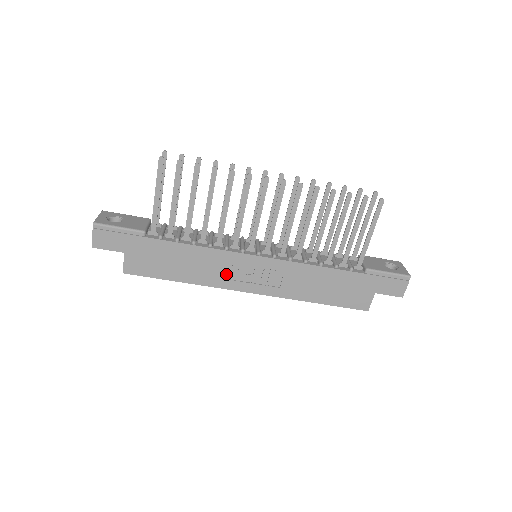
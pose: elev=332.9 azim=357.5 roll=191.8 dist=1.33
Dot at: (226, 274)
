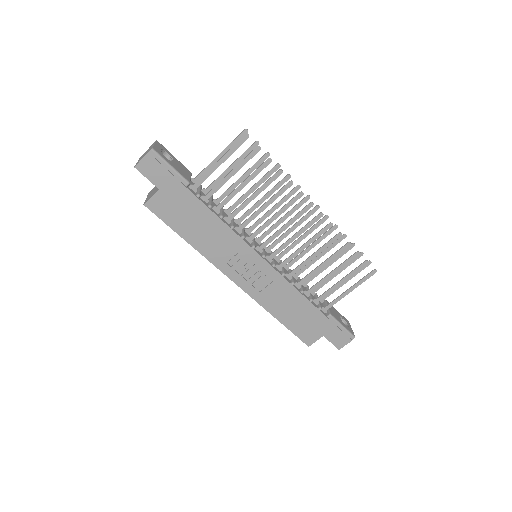
Dot at: (227, 257)
